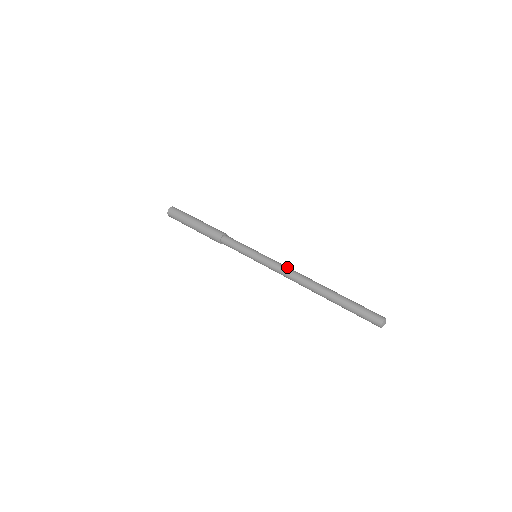
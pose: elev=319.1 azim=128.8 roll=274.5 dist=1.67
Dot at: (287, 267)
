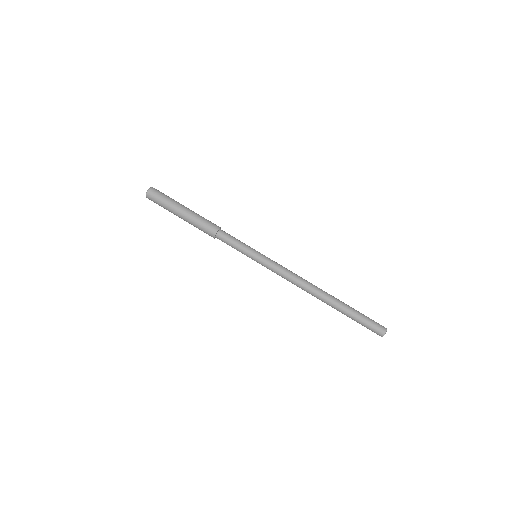
Dot at: (289, 276)
